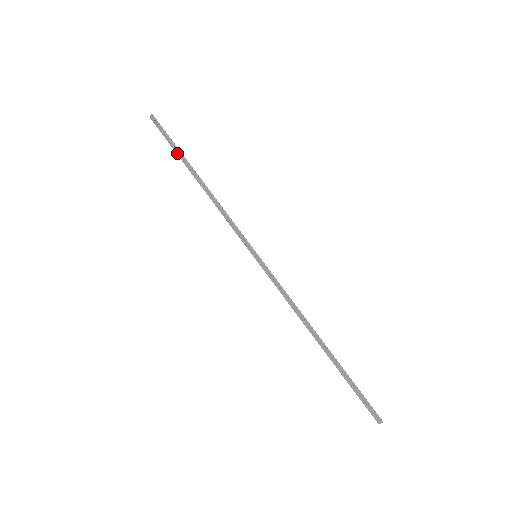
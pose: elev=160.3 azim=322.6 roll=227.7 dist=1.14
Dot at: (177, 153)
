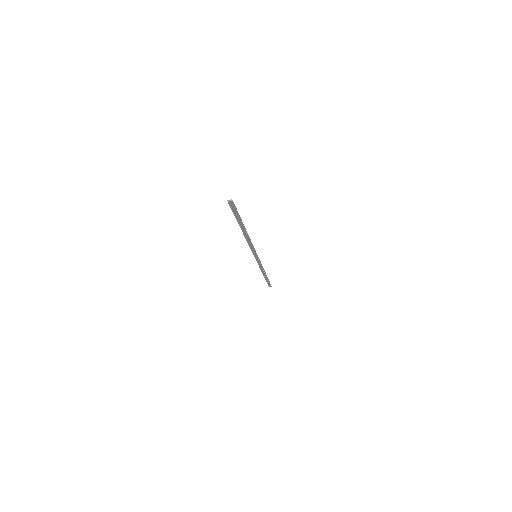
Dot at: (238, 221)
